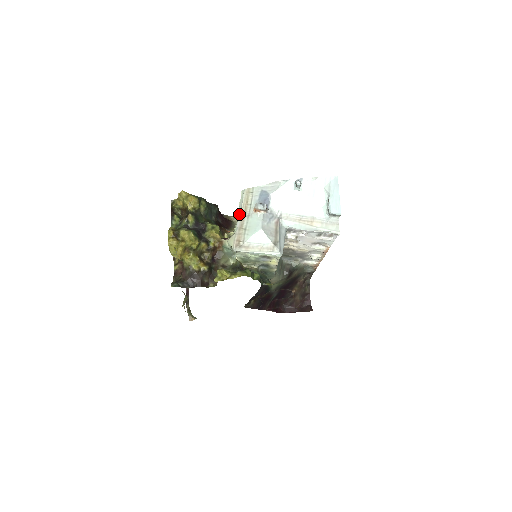
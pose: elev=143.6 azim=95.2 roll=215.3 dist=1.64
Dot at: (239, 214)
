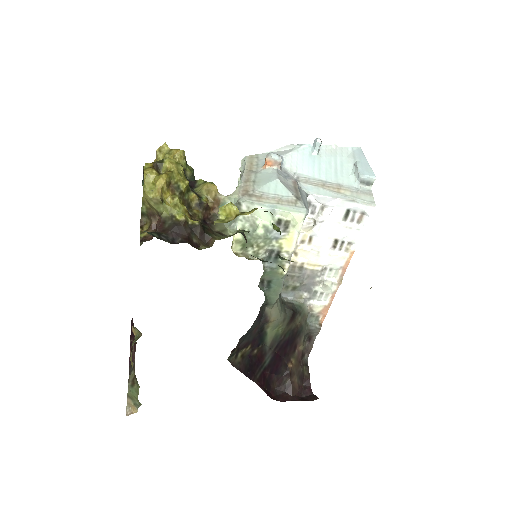
Dot at: (242, 172)
